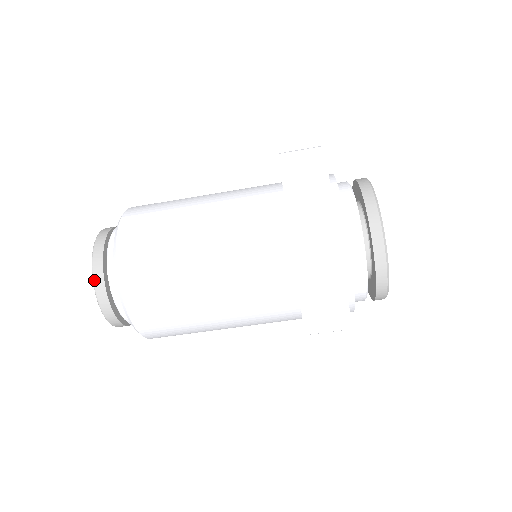
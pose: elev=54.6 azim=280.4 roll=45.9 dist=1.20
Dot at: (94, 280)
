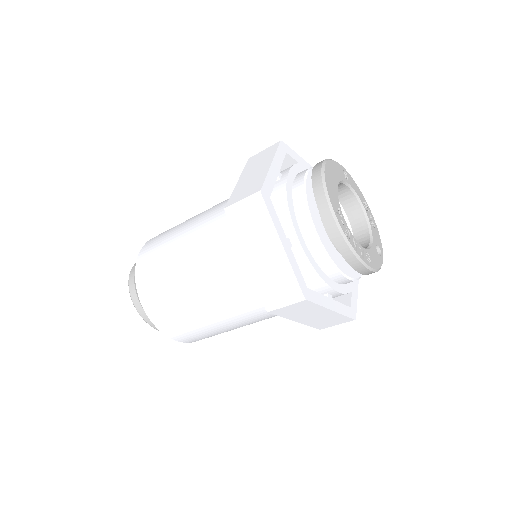
Dot at: occluded
